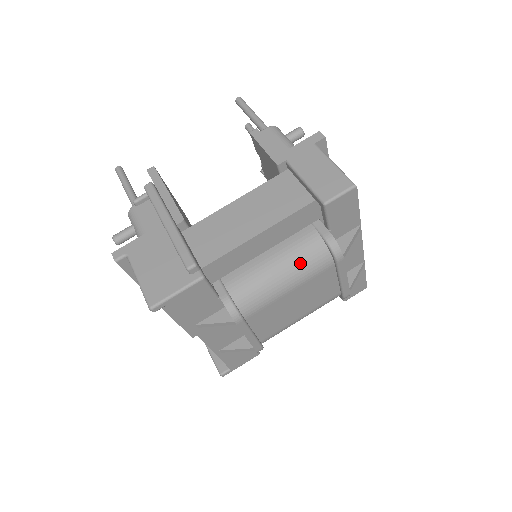
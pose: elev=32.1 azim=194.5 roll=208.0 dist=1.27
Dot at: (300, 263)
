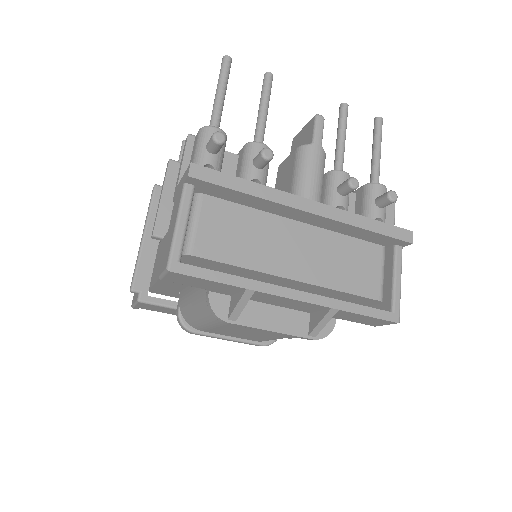
Dot at: (203, 310)
